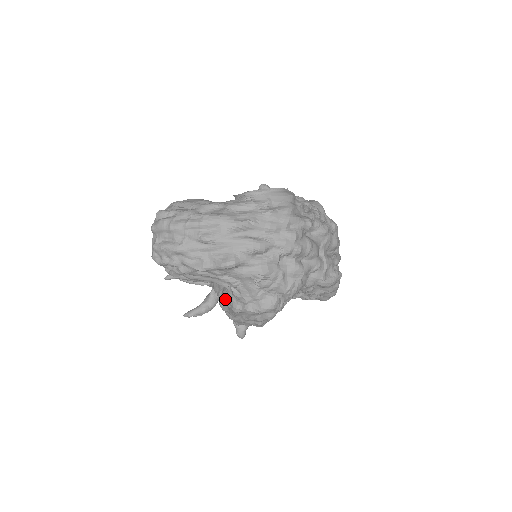
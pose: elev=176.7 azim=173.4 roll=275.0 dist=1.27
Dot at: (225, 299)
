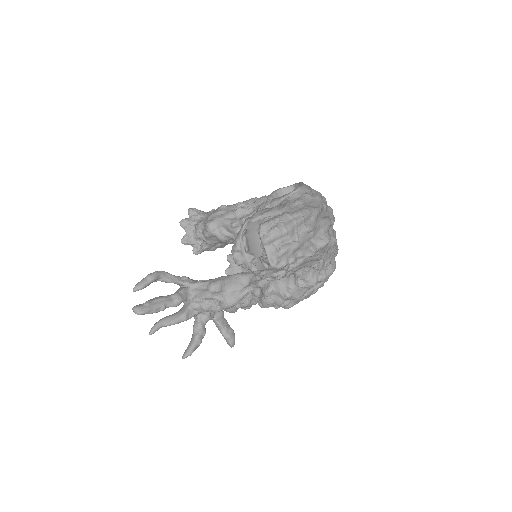
Dot at: (289, 286)
